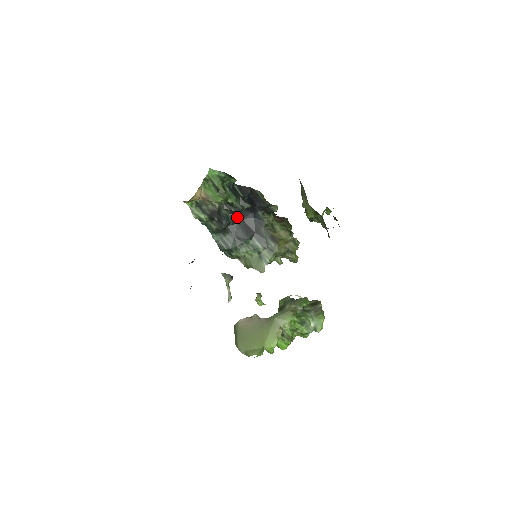
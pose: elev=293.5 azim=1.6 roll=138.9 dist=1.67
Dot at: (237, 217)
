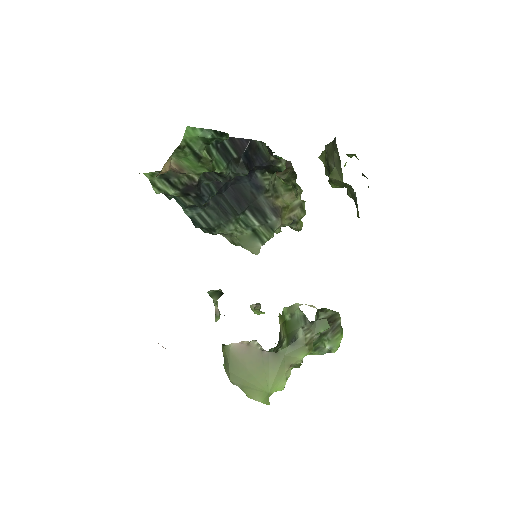
Dot at: (224, 184)
